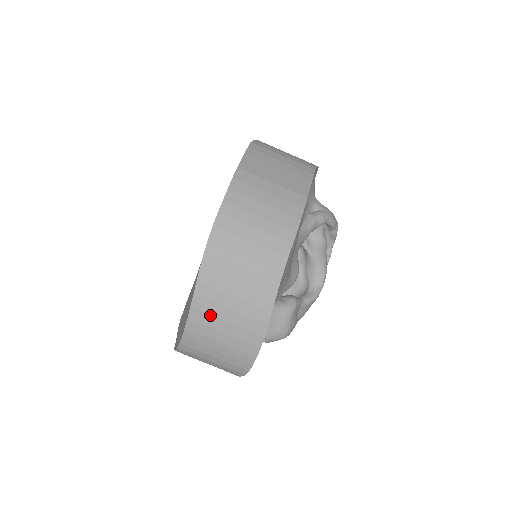
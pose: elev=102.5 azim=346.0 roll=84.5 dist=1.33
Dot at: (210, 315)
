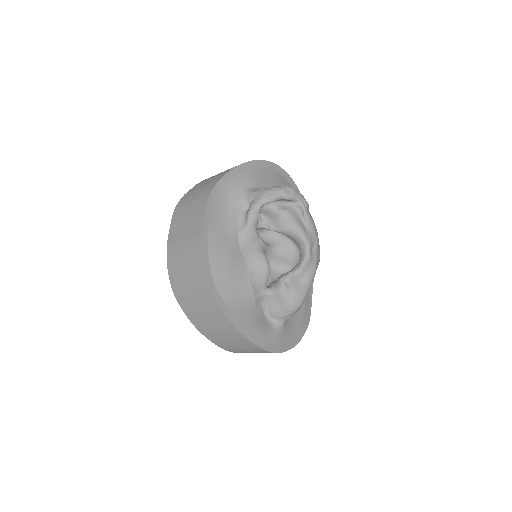
Dot at: (219, 340)
